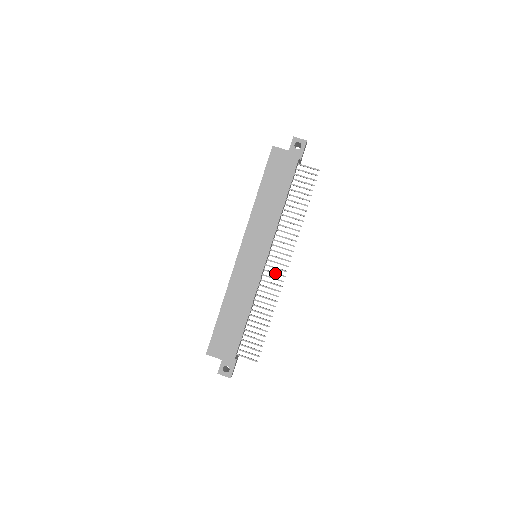
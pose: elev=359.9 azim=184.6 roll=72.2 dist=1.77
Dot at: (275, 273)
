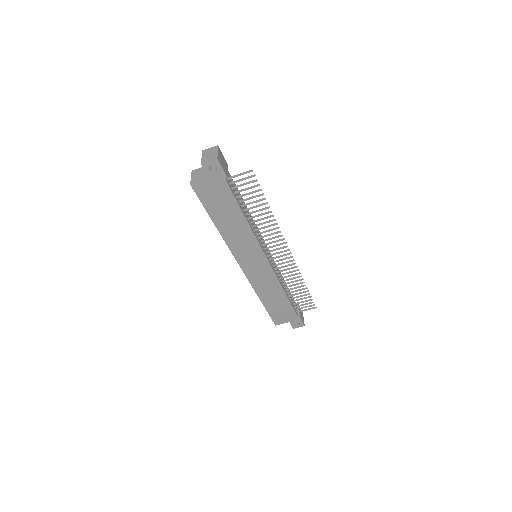
Dot at: (282, 260)
